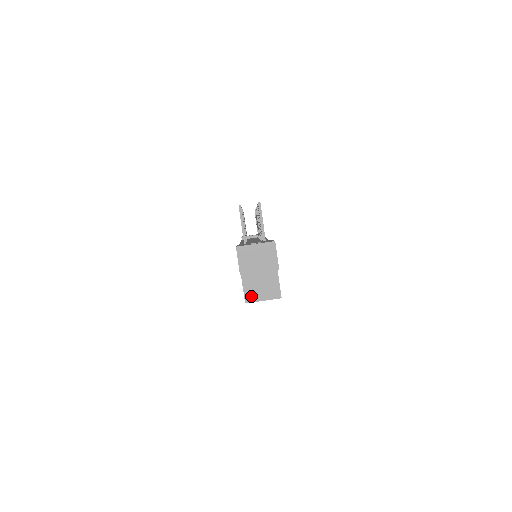
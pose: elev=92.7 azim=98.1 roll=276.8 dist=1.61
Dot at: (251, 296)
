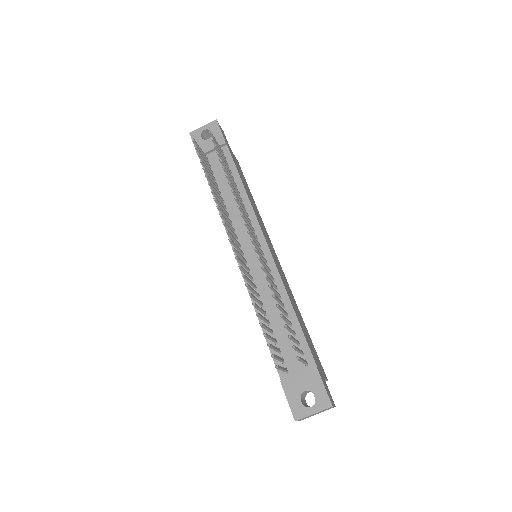
Dot at: occluded
